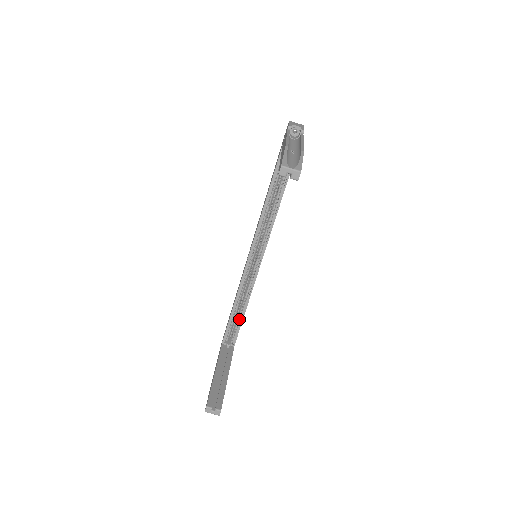
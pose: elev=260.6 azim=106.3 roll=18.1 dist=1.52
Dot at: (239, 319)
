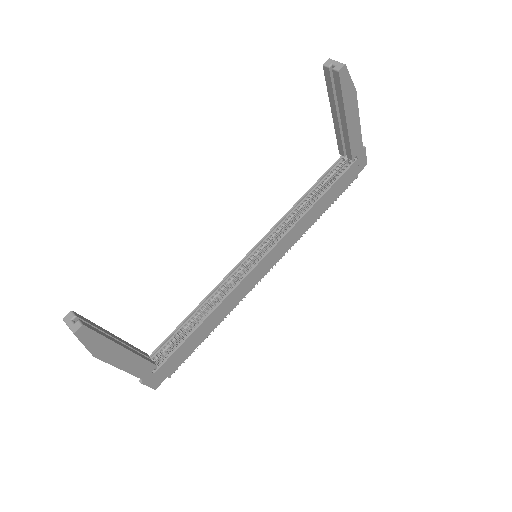
Dot at: (189, 331)
